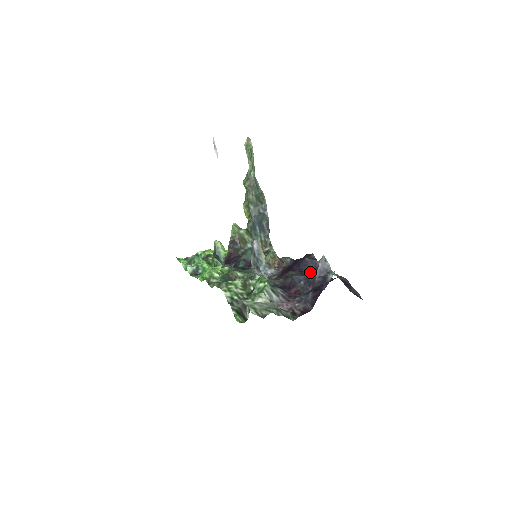
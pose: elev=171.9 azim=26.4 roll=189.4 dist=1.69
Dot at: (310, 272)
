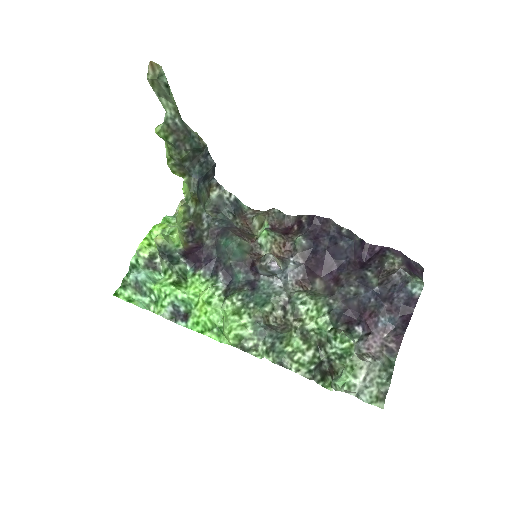
Dot at: (351, 259)
